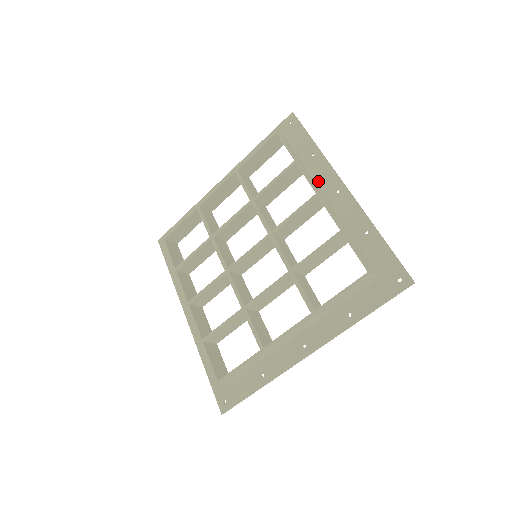
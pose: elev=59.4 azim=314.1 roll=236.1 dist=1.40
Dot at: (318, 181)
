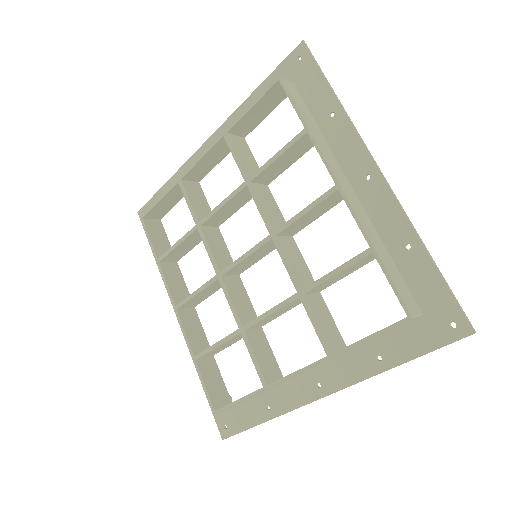
Dot at: (339, 157)
